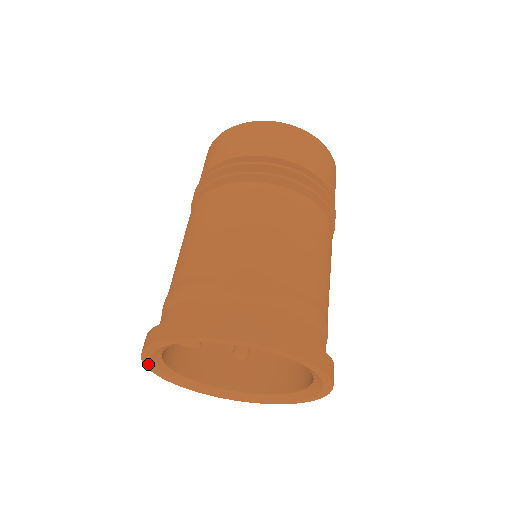
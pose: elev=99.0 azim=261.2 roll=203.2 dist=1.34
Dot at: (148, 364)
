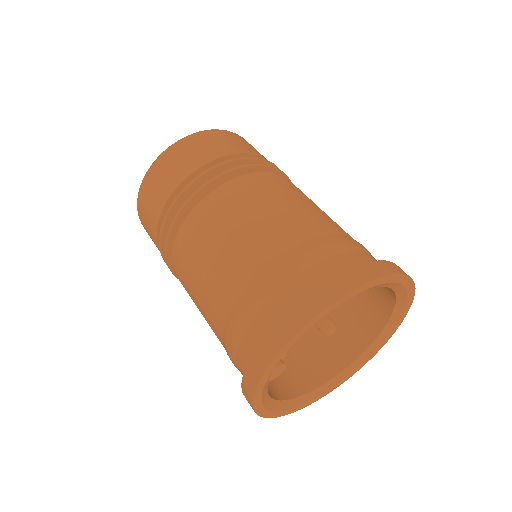
Dot at: (275, 415)
